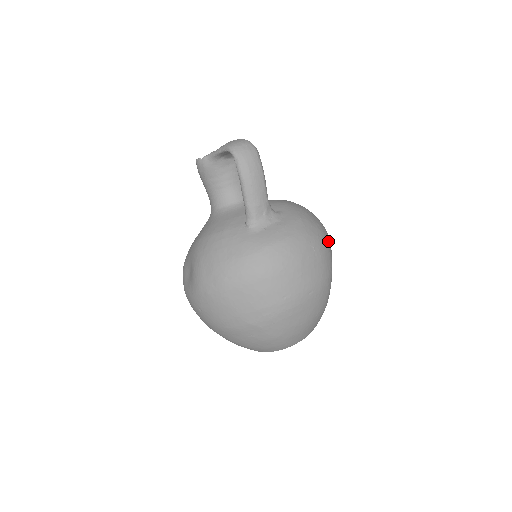
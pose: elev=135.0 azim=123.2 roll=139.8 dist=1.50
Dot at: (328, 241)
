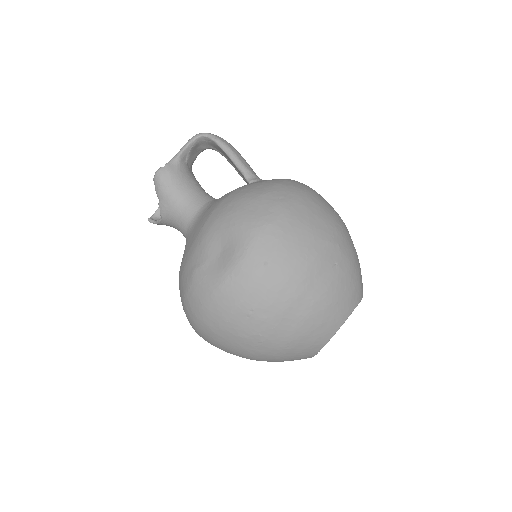
Dot at: occluded
